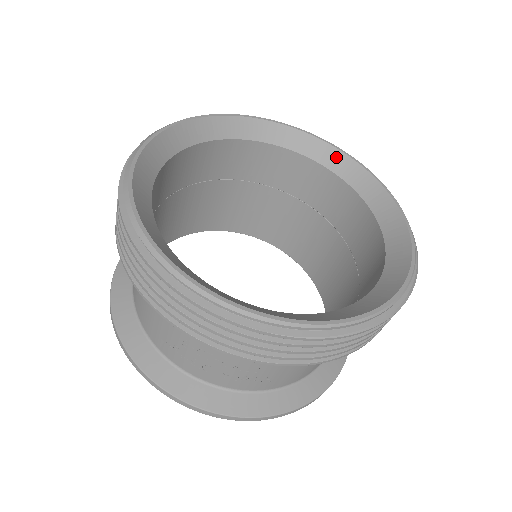
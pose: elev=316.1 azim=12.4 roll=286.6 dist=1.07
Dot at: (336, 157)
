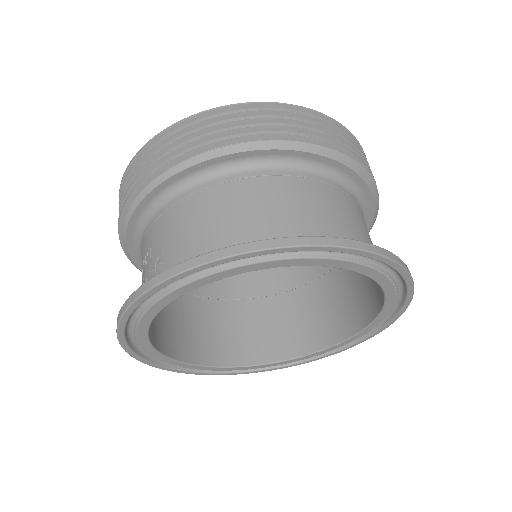
Dot at: occluded
